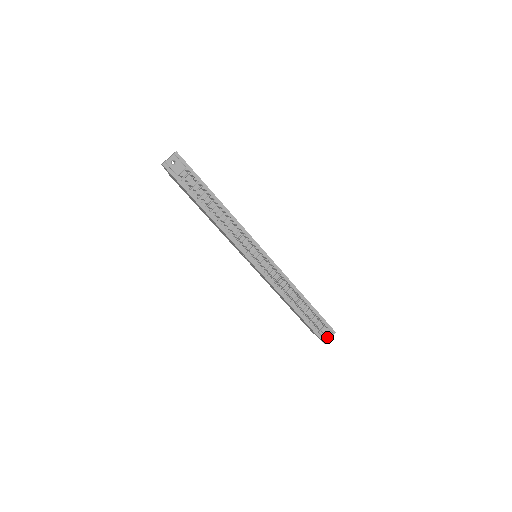
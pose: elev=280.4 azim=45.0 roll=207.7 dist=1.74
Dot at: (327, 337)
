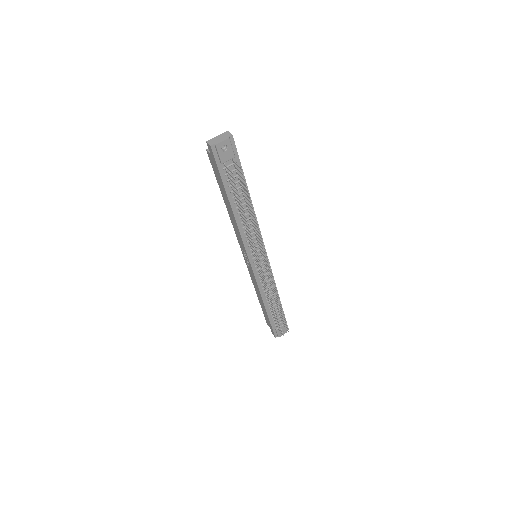
Dot at: (280, 333)
